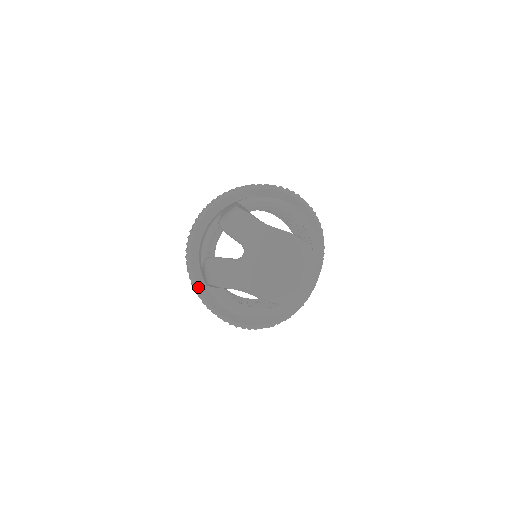
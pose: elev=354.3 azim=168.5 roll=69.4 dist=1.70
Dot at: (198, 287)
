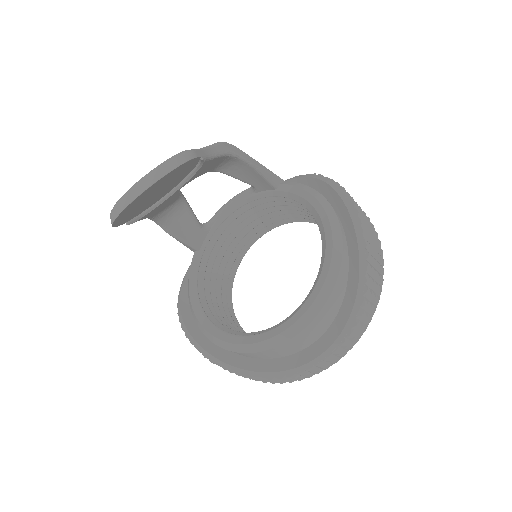
Dot at: occluded
